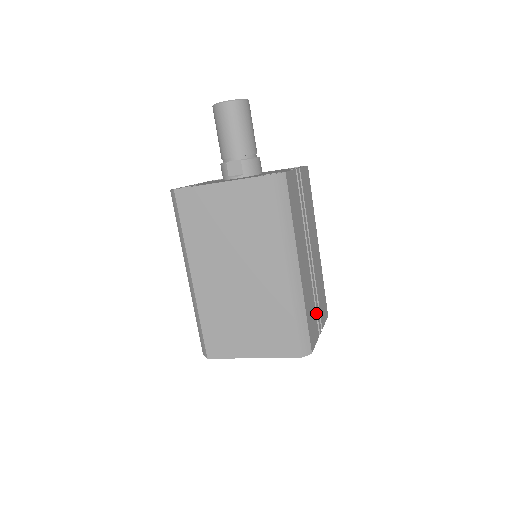
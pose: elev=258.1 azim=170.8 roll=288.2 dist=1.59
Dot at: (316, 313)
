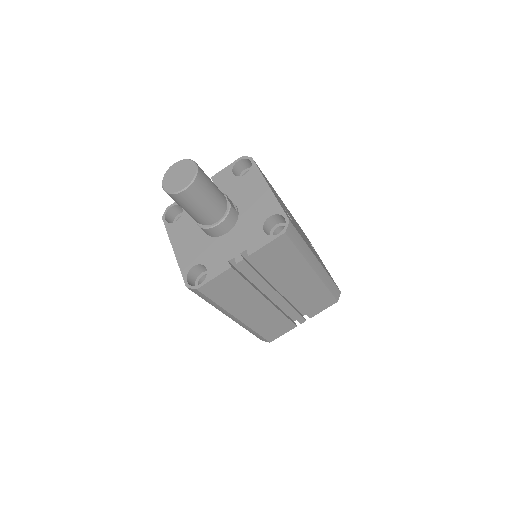
Dot at: occluded
